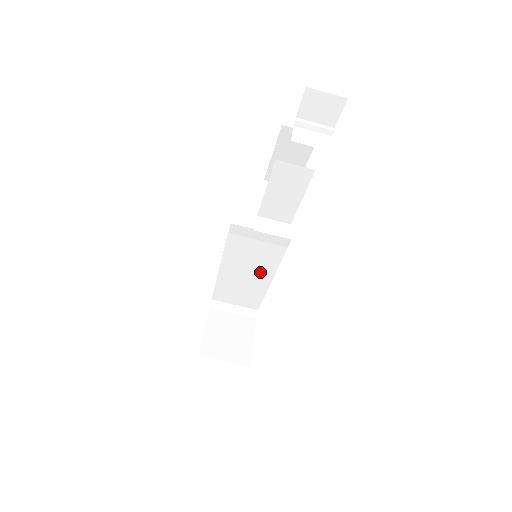
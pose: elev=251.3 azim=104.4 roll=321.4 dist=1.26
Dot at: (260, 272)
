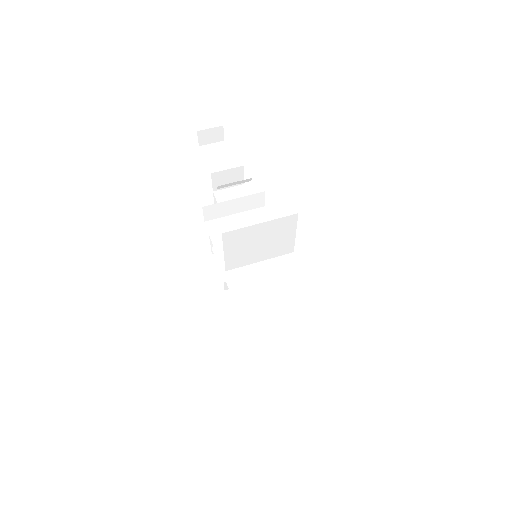
Dot at: (275, 270)
